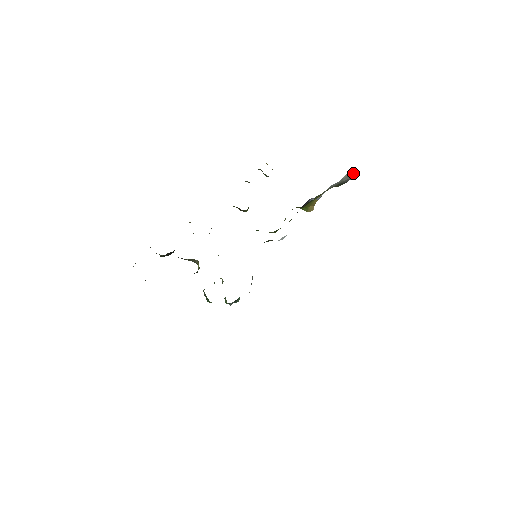
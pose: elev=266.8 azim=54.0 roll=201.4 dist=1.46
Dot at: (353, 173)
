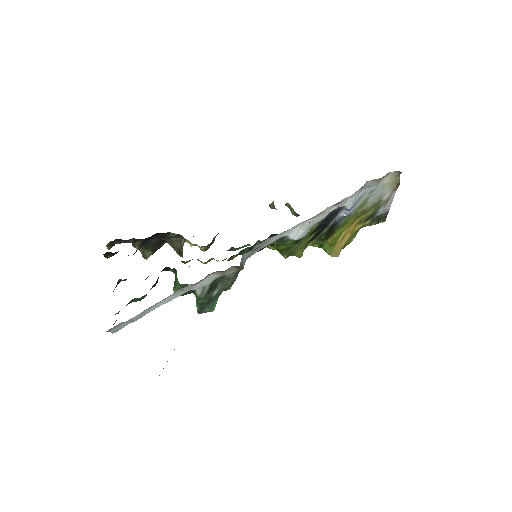
Dot at: (397, 179)
